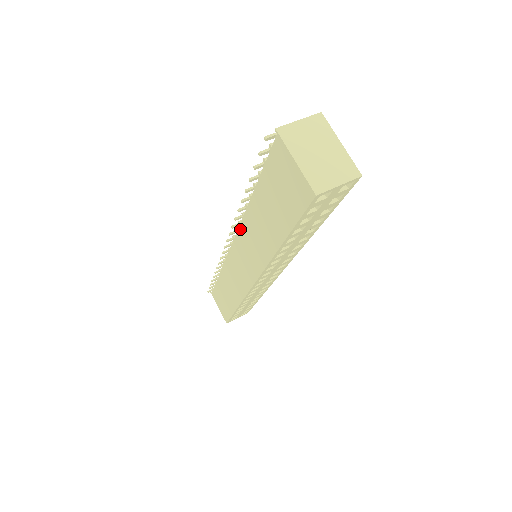
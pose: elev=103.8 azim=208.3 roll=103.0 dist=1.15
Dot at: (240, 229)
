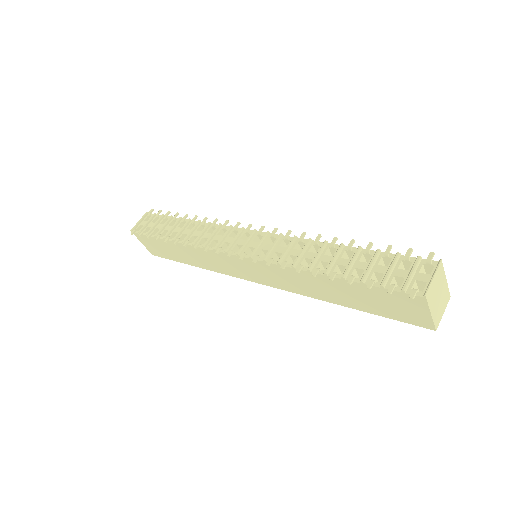
Dot at: (275, 266)
